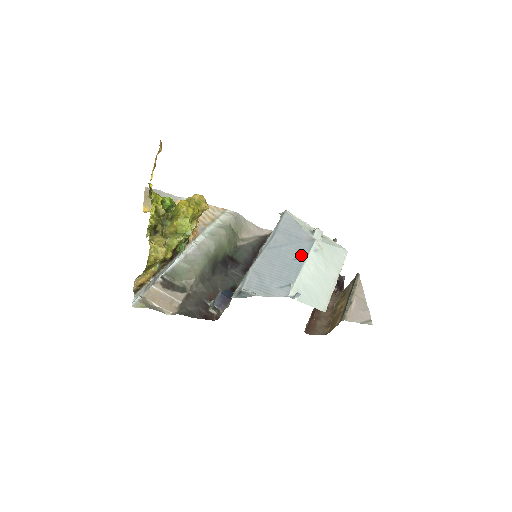
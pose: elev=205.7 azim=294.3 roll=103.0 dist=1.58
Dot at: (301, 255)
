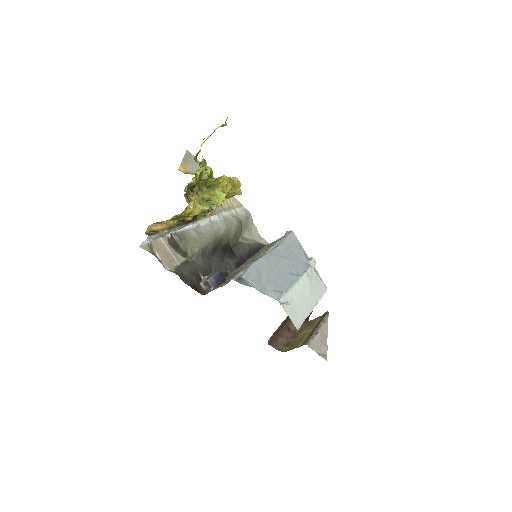
Dot at: (297, 272)
